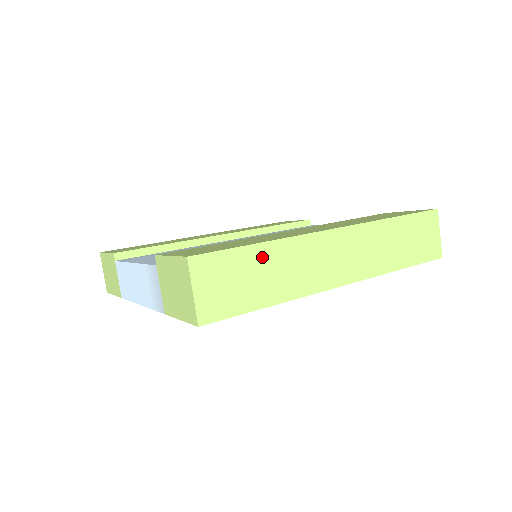
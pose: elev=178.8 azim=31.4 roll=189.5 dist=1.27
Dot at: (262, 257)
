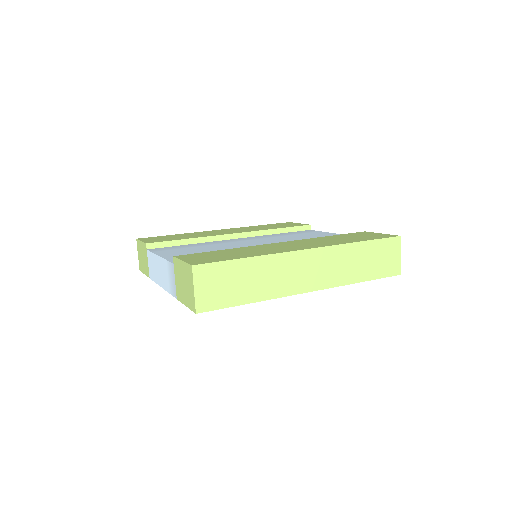
Dot at: (247, 268)
